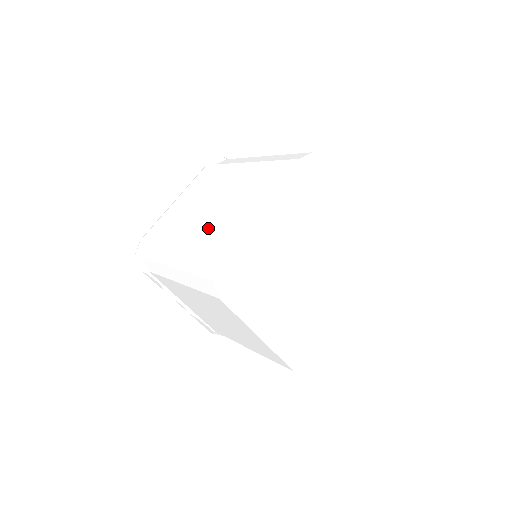
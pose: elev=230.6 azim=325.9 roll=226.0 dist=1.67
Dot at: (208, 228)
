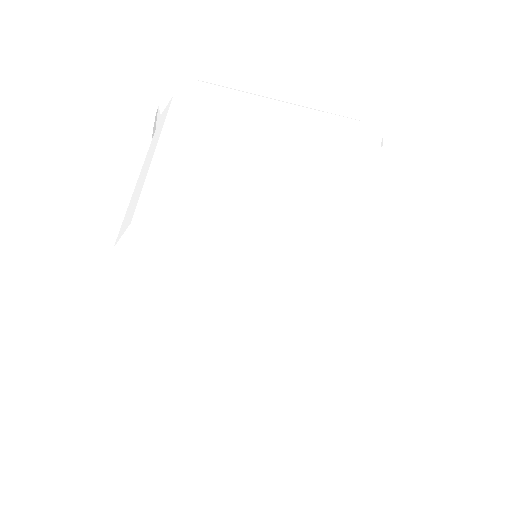
Dot at: occluded
